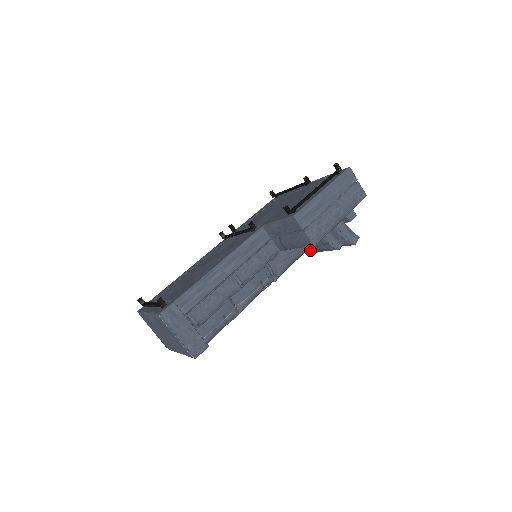
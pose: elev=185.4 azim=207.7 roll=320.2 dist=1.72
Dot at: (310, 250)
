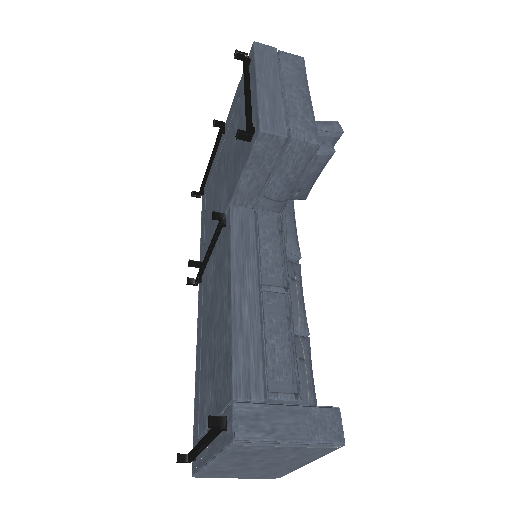
Dot at: (301, 195)
